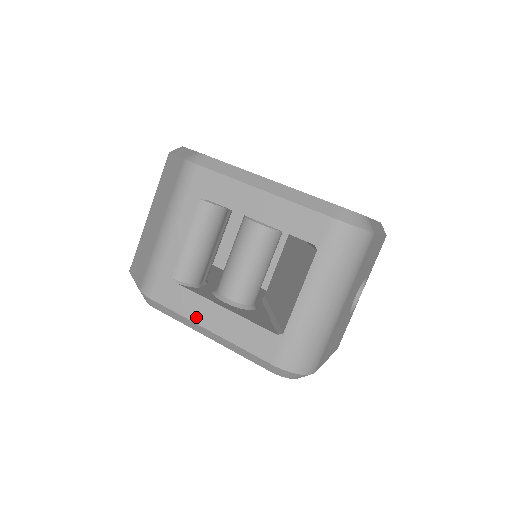
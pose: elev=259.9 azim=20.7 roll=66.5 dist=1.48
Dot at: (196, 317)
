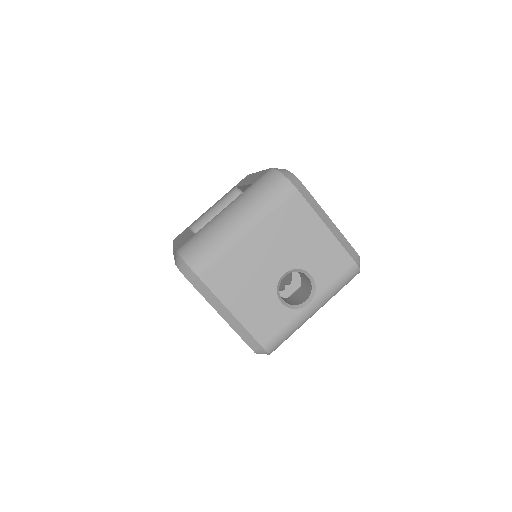
Dot at: occluded
